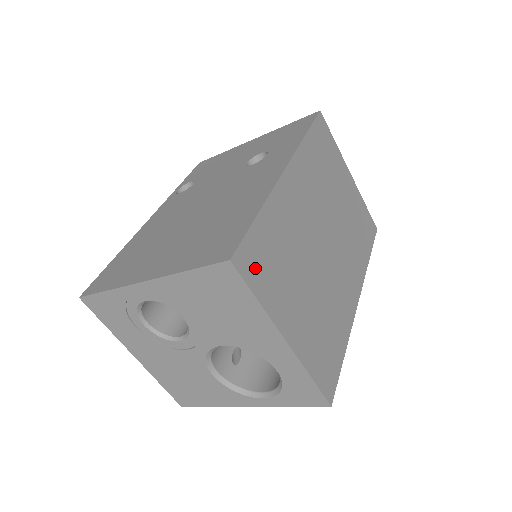
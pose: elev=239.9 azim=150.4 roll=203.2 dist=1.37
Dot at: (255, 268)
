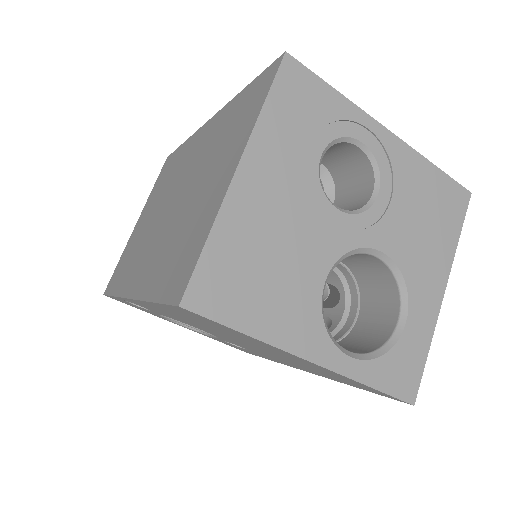
Dot at: occluded
